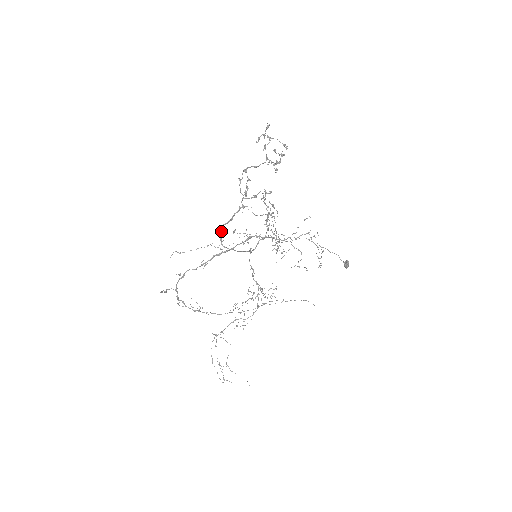
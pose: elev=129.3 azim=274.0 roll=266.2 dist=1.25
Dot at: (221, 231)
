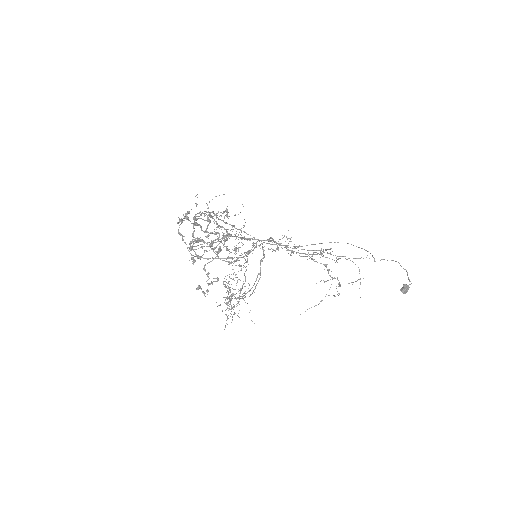
Dot at: (190, 244)
